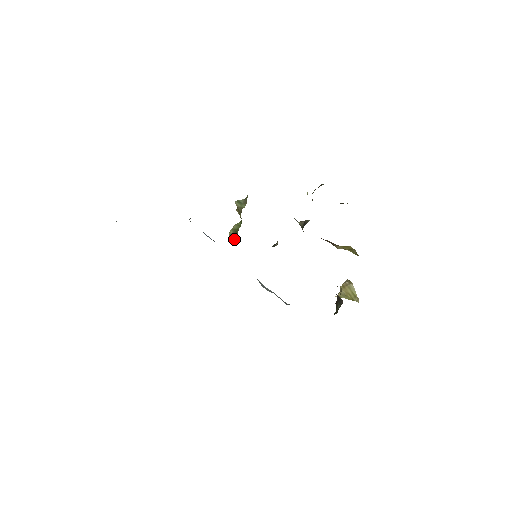
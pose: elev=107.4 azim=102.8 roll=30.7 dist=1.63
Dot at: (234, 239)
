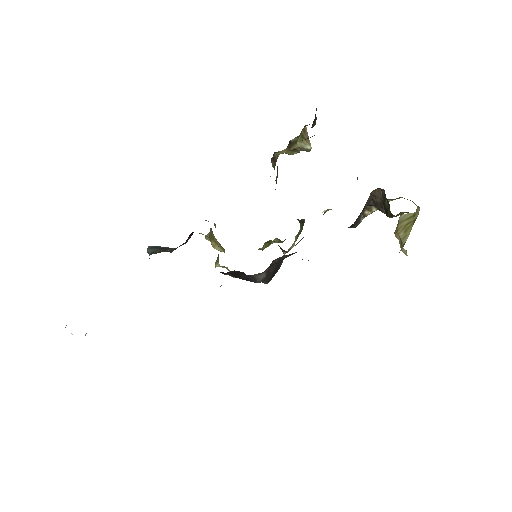
Dot at: (218, 256)
